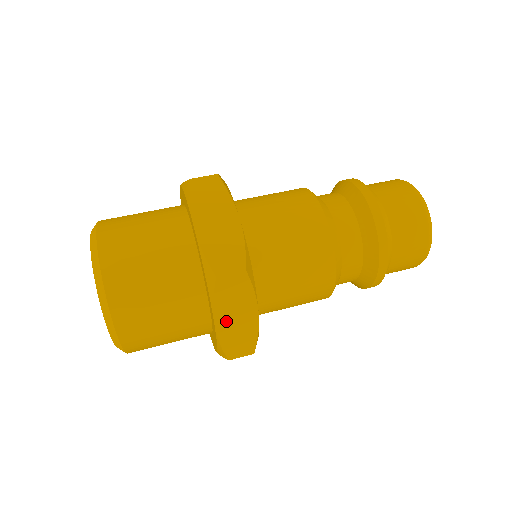
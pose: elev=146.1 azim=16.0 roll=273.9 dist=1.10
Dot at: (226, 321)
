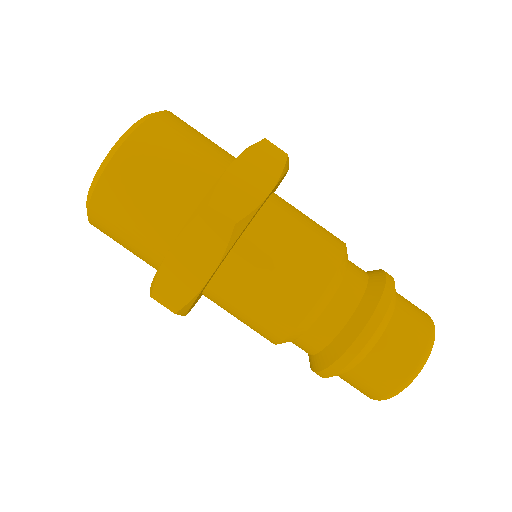
Dot at: (181, 256)
